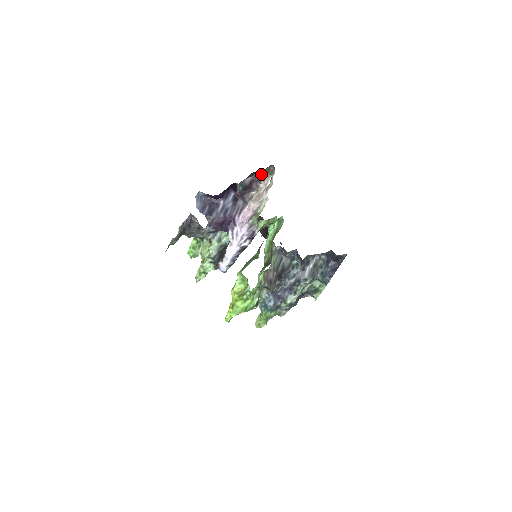
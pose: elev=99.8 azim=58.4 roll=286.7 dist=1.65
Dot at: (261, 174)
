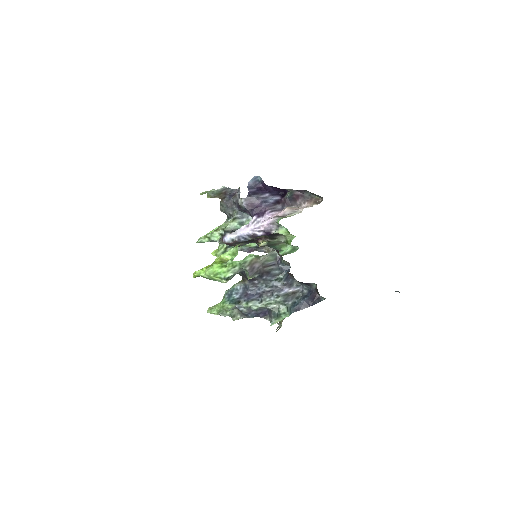
Dot at: (310, 197)
